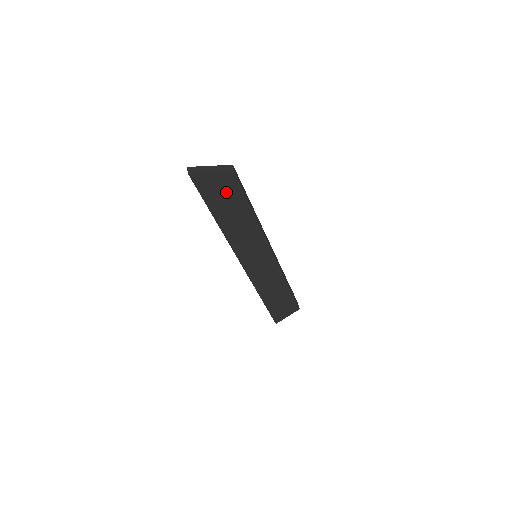
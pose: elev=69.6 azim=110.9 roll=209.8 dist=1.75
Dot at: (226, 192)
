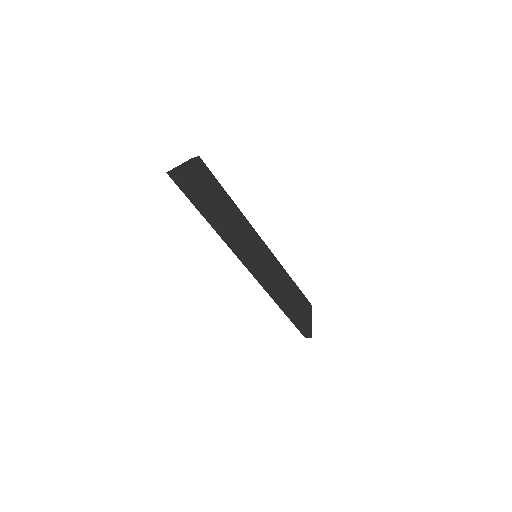
Dot at: (205, 182)
